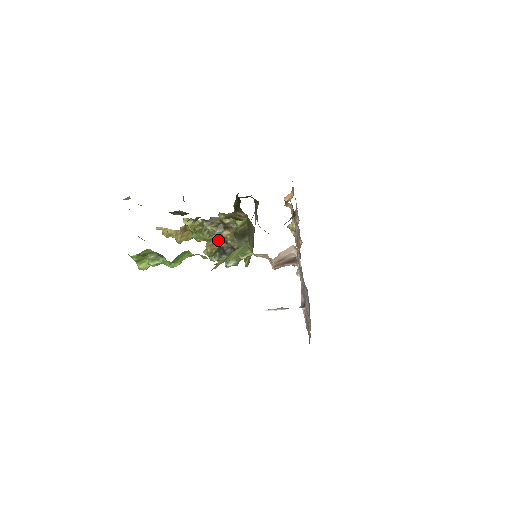
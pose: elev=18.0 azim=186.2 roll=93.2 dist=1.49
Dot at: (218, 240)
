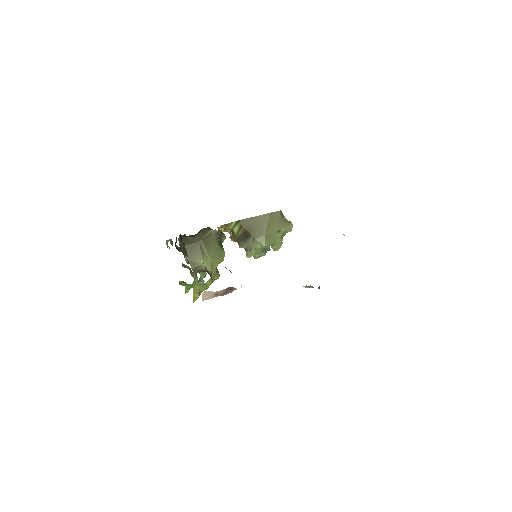
Dot at: occluded
